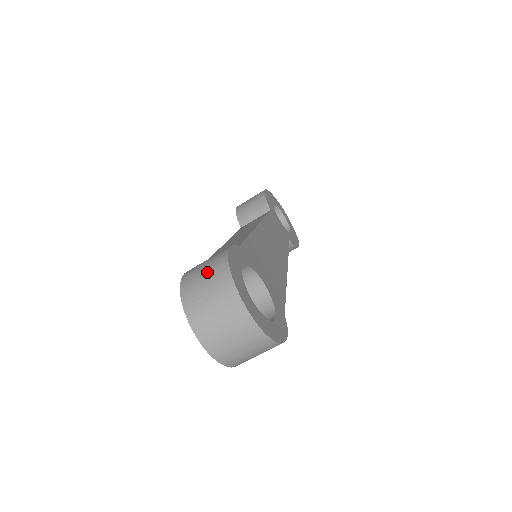
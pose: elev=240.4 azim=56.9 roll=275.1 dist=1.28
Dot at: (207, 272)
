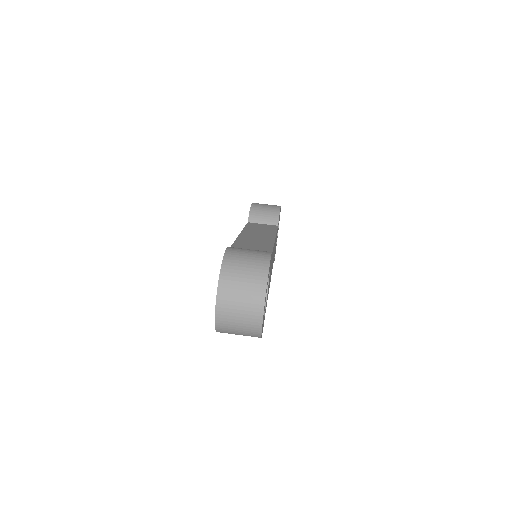
Dot at: (250, 261)
